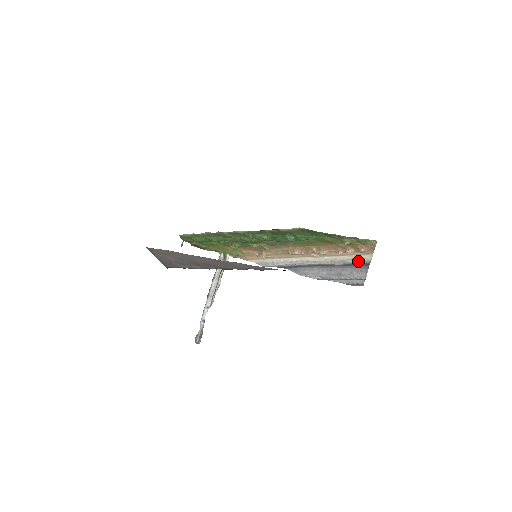
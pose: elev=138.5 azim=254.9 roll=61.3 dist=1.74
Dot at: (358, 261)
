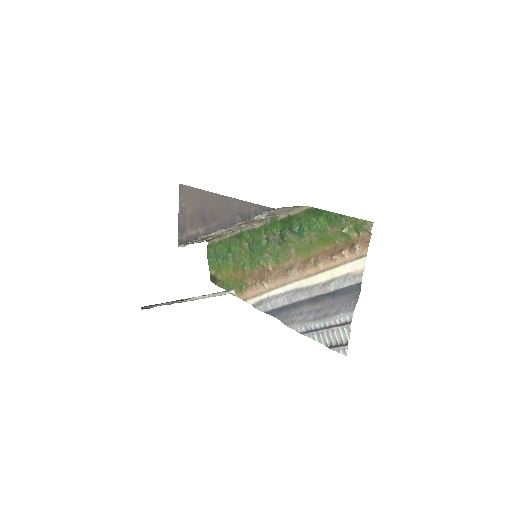
Dot at: (350, 278)
